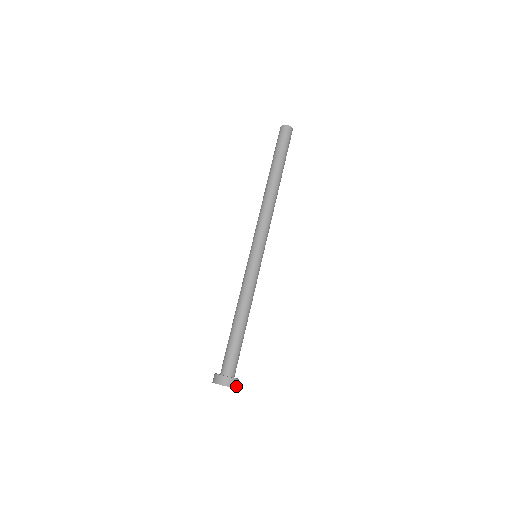
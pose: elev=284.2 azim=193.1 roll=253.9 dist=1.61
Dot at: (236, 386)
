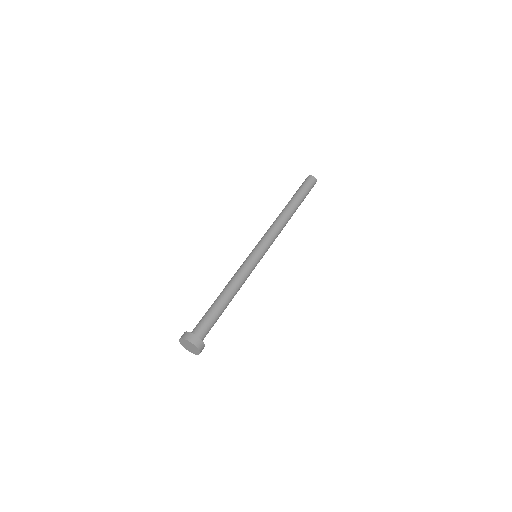
Dot at: (197, 345)
